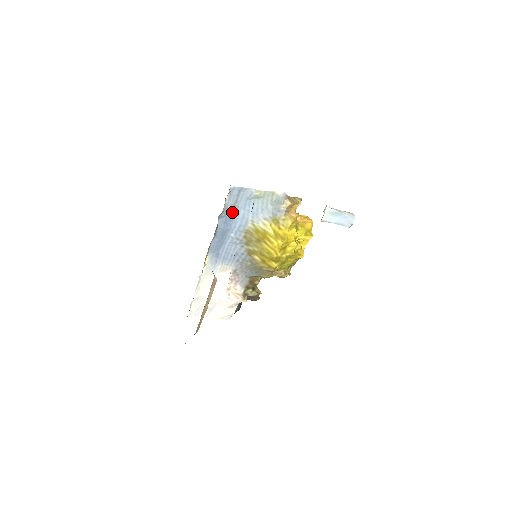
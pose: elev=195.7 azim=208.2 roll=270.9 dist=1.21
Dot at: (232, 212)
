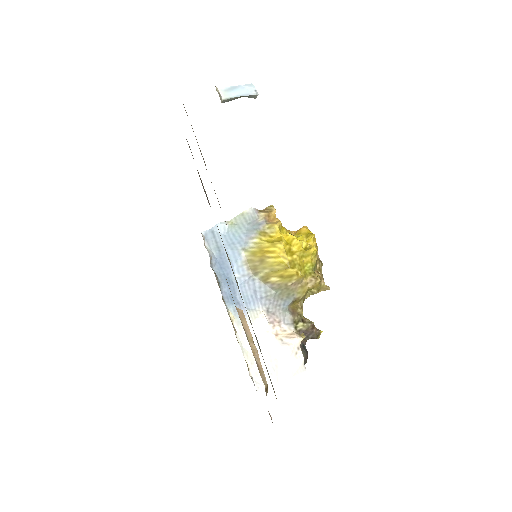
Dot at: (220, 255)
